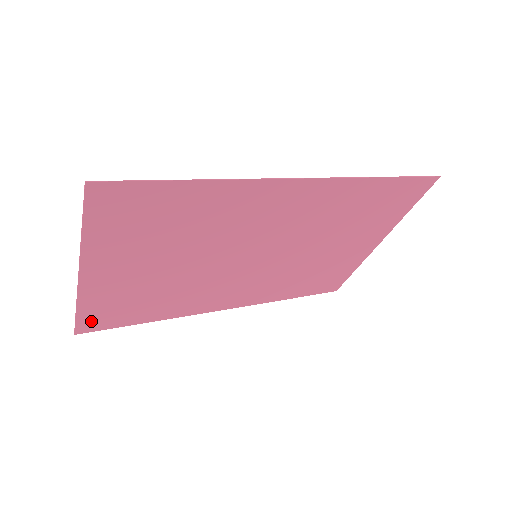
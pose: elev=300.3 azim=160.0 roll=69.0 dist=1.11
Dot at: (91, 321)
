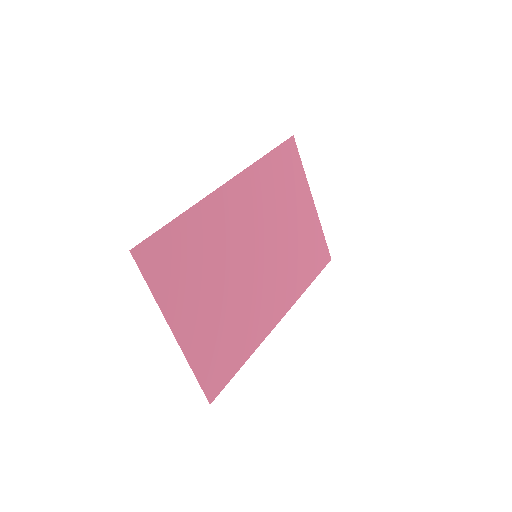
Dot at: (210, 382)
